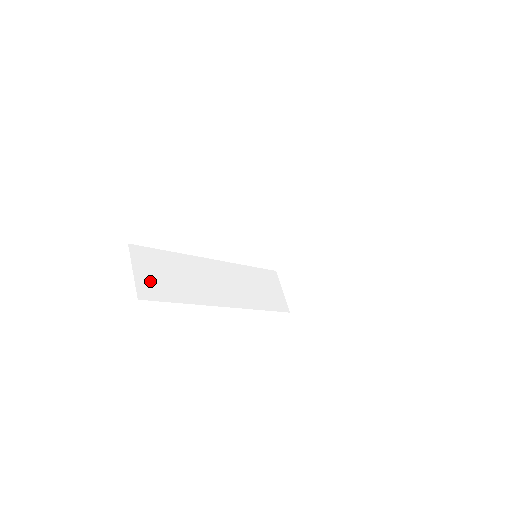
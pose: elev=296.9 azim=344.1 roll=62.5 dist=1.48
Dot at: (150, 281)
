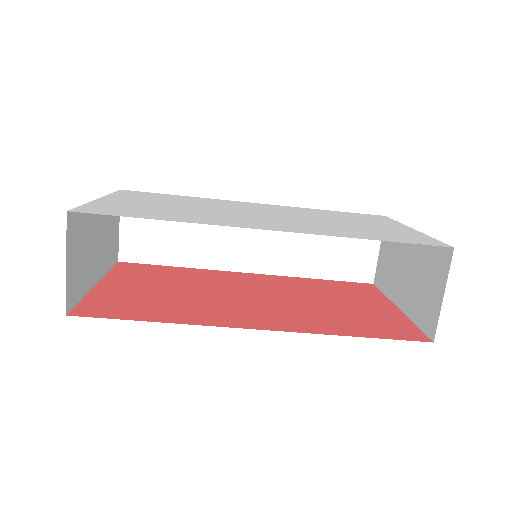
Dot at: (140, 239)
